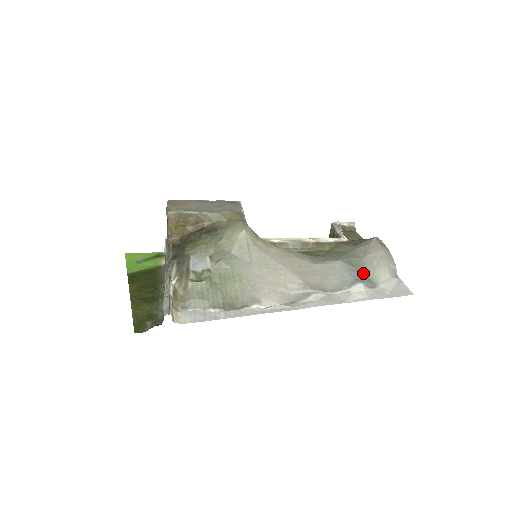
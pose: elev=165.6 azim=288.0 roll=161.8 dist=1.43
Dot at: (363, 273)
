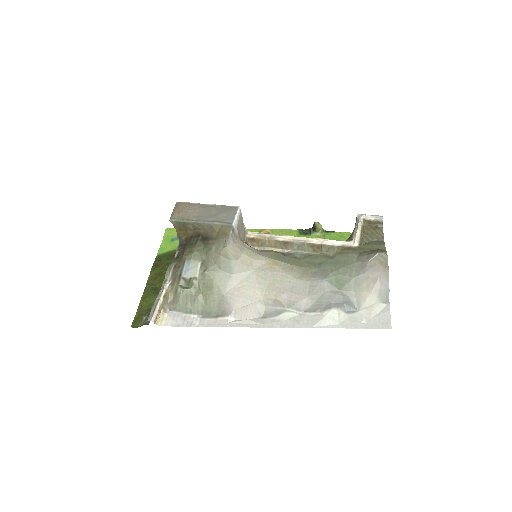
Dot at: (346, 295)
